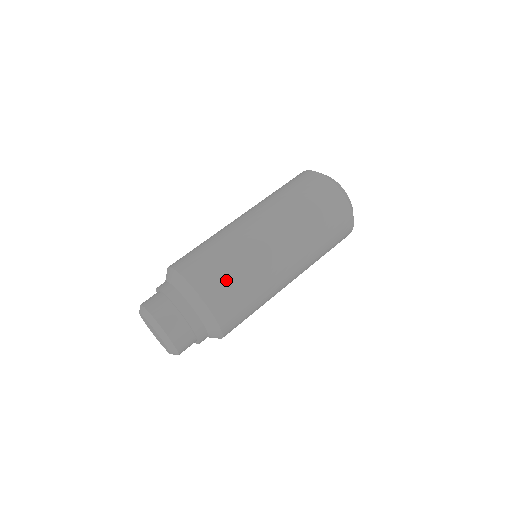
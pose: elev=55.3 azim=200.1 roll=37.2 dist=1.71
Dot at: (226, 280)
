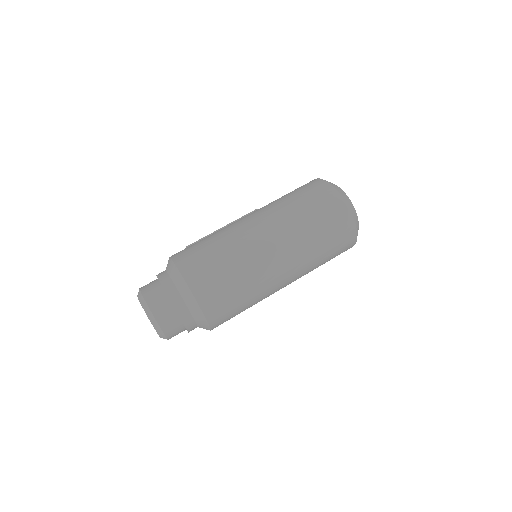
Dot at: (234, 311)
